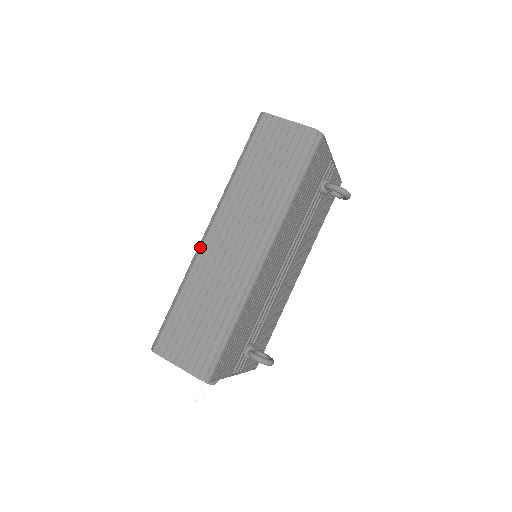
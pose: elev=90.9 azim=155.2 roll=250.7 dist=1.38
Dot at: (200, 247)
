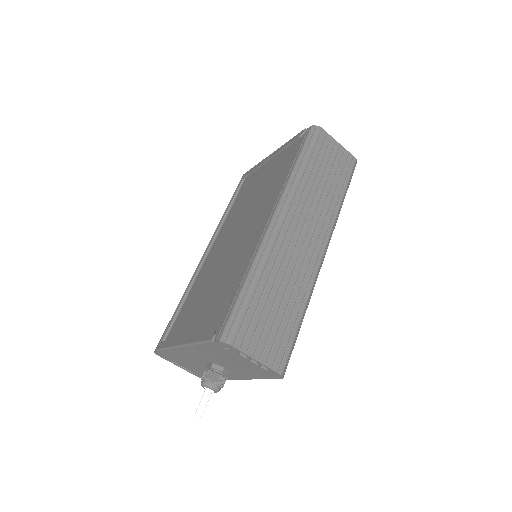
Dot at: (274, 233)
